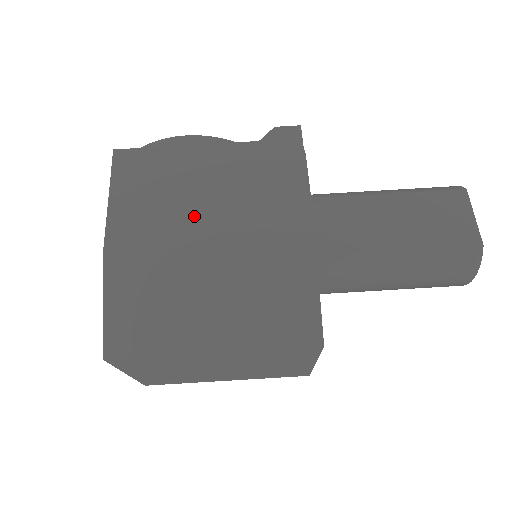
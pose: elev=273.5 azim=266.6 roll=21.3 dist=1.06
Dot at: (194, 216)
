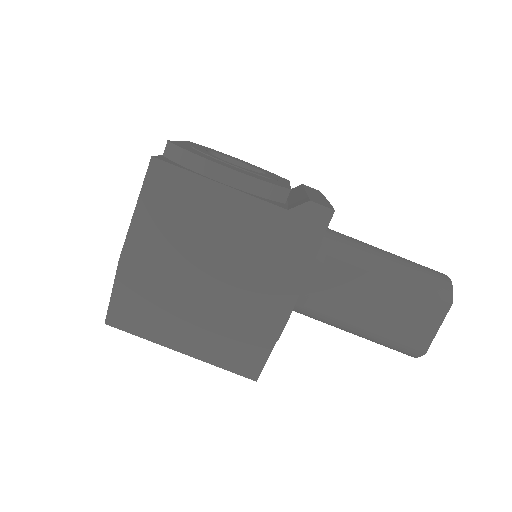
Dot at: (201, 260)
